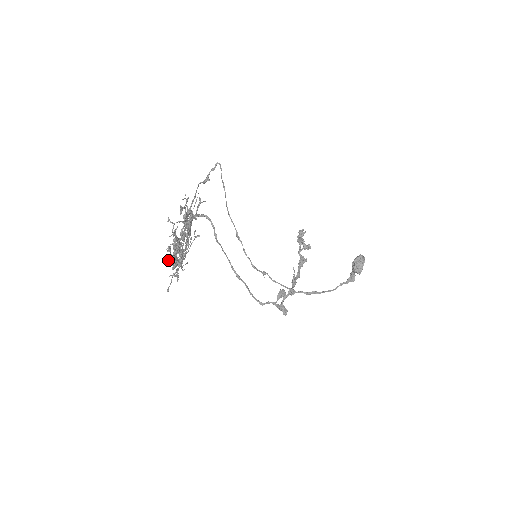
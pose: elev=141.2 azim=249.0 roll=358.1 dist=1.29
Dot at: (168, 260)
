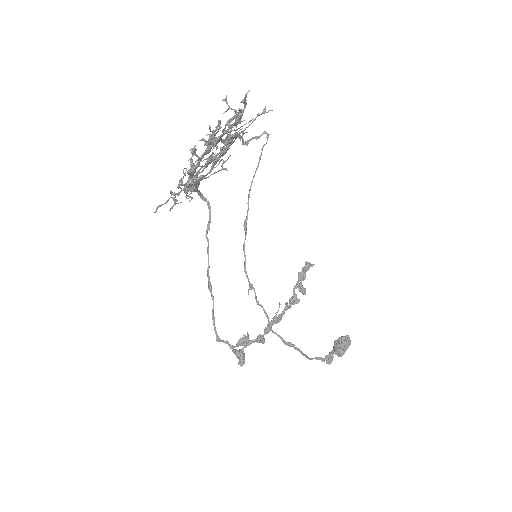
Dot at: (202, 139)
